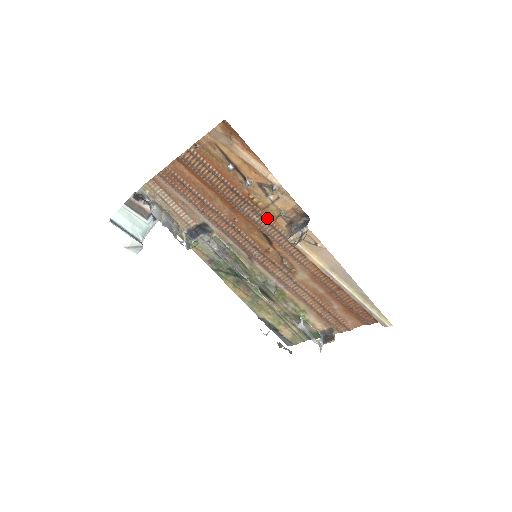
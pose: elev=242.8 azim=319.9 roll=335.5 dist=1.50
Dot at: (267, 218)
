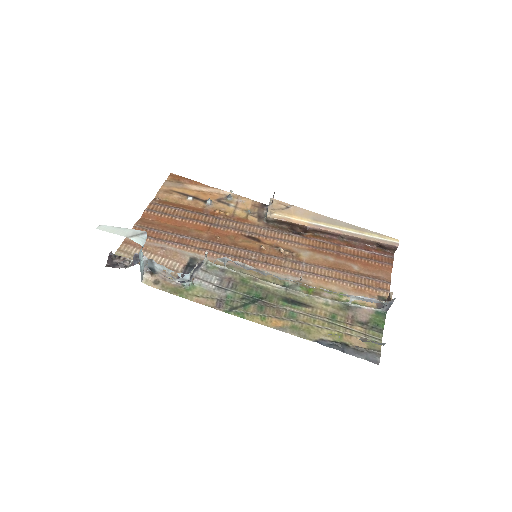
Dot at: (240, 222)
